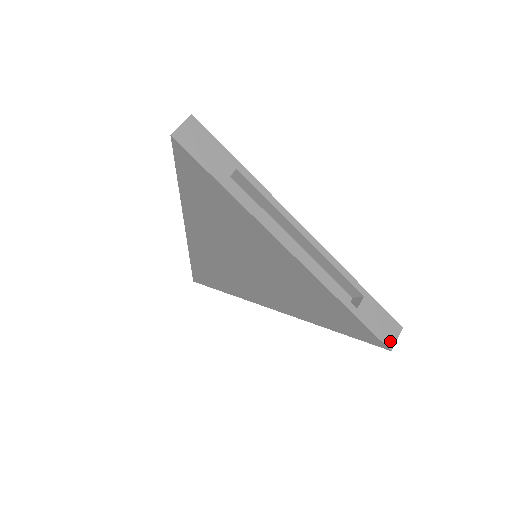
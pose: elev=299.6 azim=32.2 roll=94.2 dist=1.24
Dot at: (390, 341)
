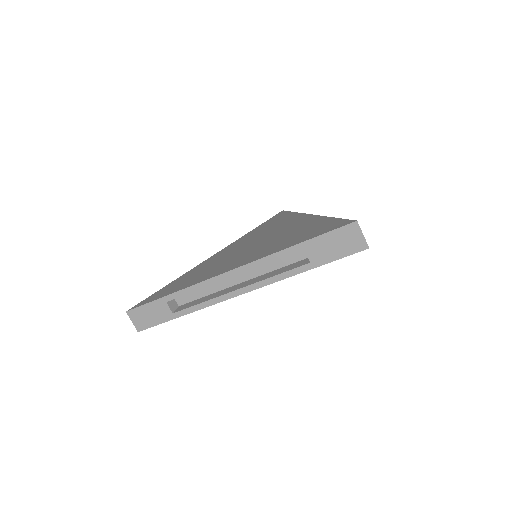
Dot at: (359, 244)
